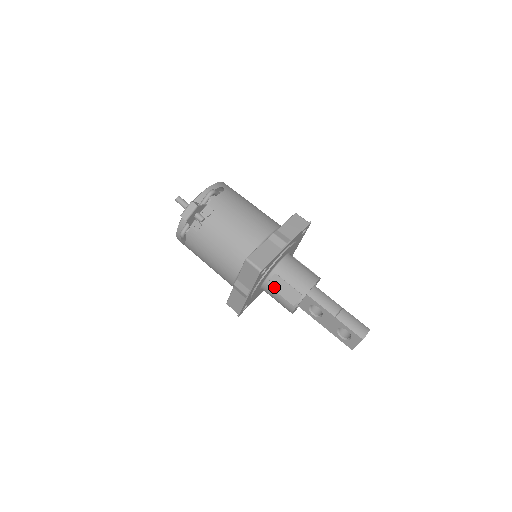
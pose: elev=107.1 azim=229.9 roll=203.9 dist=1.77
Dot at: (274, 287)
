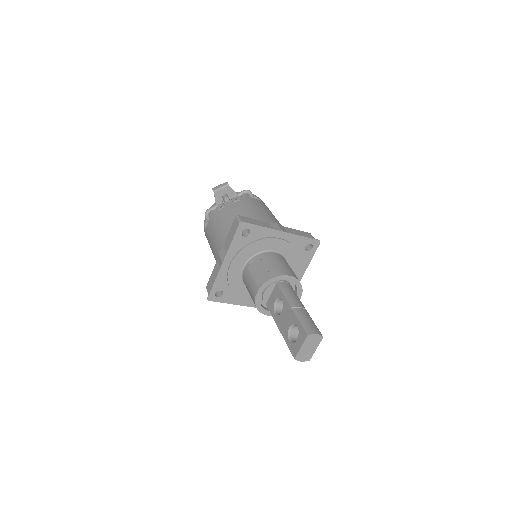
Dot at: (251, 268)
